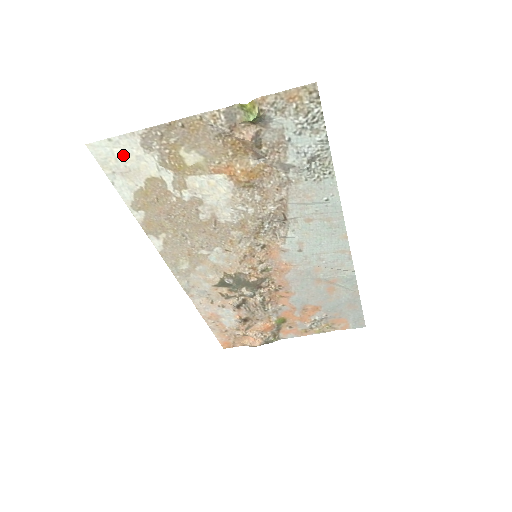
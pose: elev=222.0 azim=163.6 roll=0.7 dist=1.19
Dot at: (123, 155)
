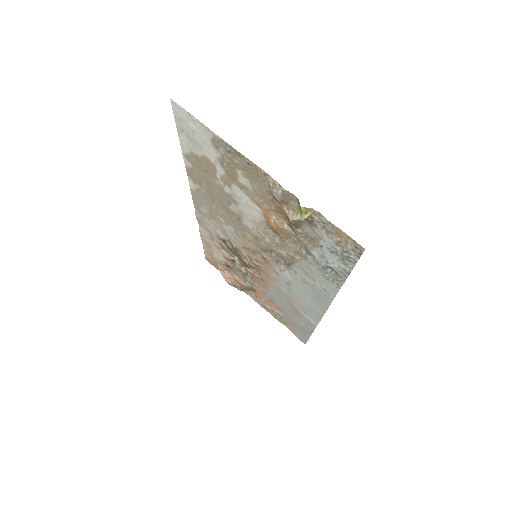
Dot at: (195, 130)
